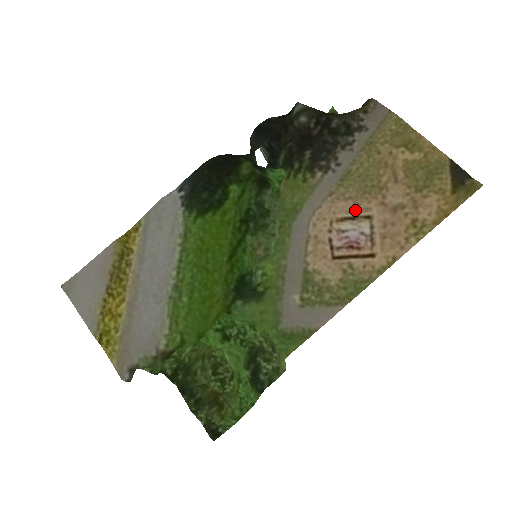
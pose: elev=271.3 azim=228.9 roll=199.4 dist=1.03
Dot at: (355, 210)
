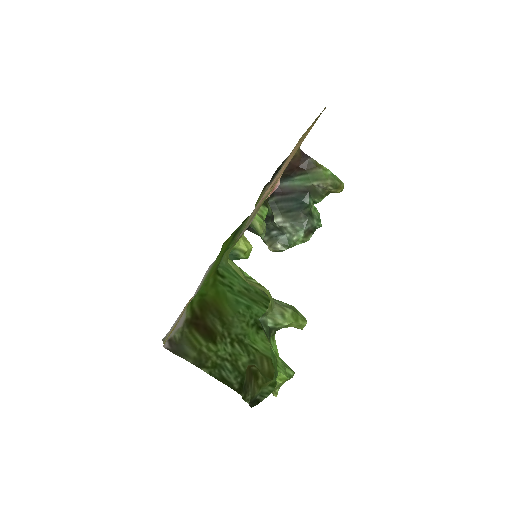
Dot at: occluded
